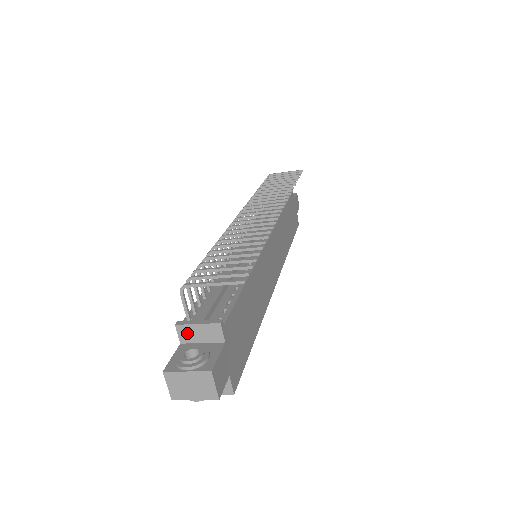
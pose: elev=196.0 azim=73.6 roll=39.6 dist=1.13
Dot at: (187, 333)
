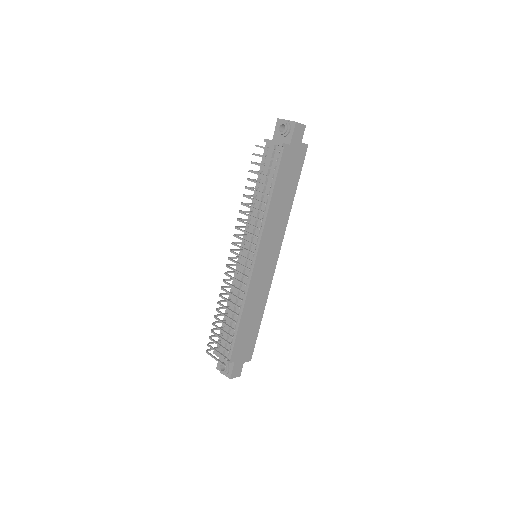
Dot at: occluded
